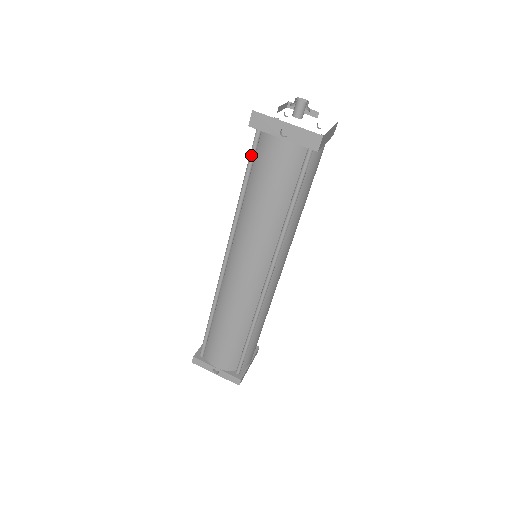
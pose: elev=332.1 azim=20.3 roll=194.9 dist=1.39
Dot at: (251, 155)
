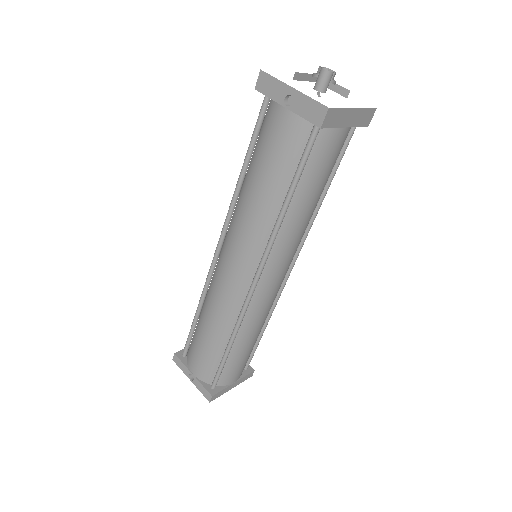
Dot at: (255, 126)
